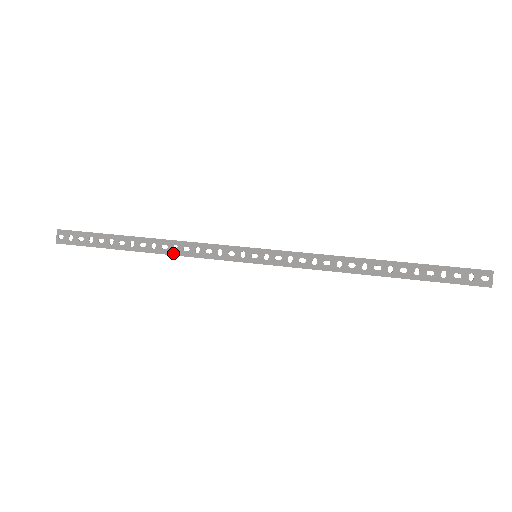
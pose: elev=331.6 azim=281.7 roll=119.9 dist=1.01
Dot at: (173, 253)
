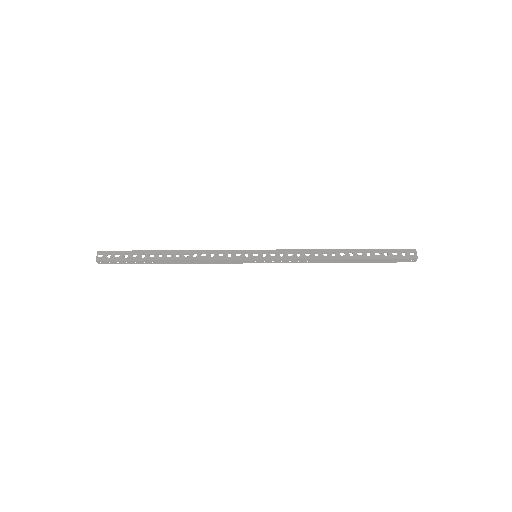
Dot at: (193, 259)
